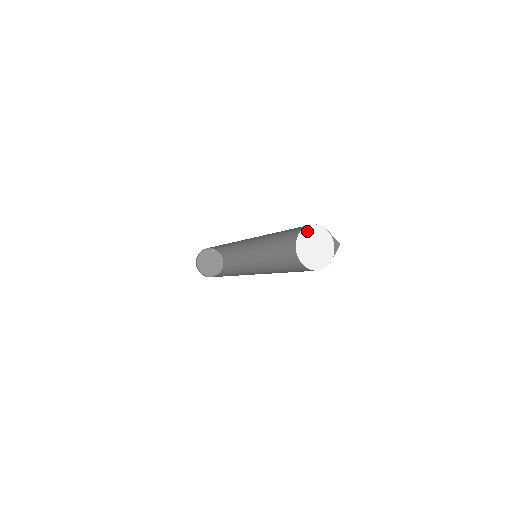
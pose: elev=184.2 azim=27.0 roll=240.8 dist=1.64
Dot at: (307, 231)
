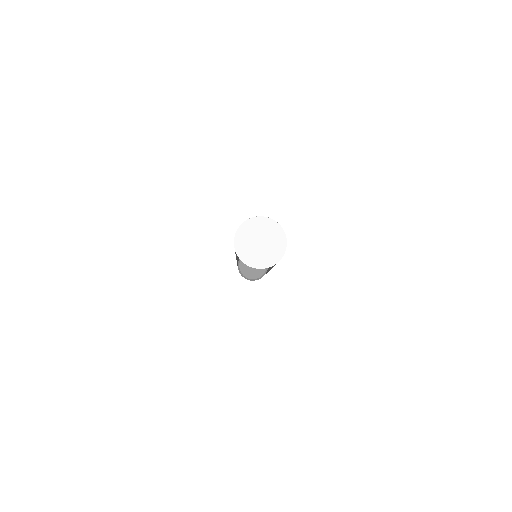
Dot at: (245, 228)
